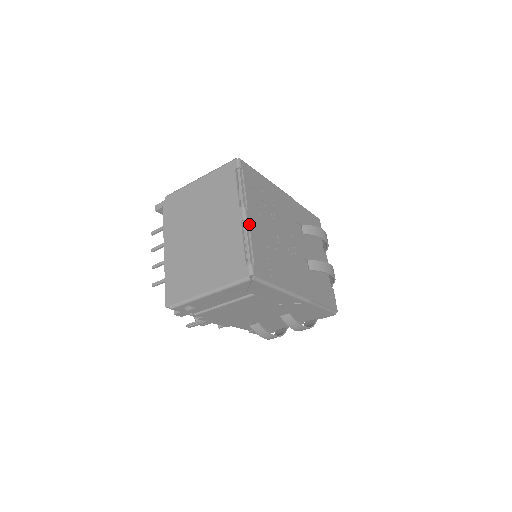
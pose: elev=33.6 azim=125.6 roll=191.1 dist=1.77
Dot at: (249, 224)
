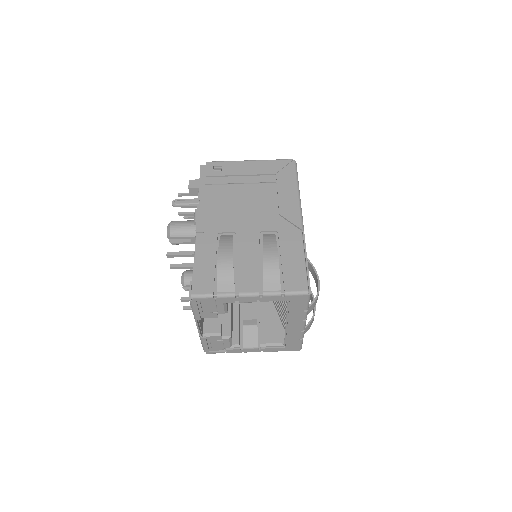
Dot at: occluded
